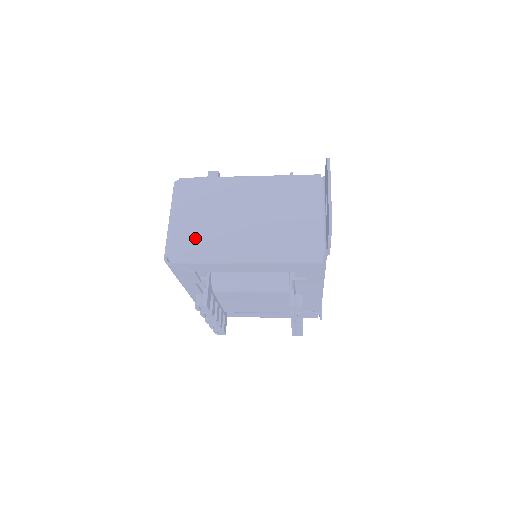
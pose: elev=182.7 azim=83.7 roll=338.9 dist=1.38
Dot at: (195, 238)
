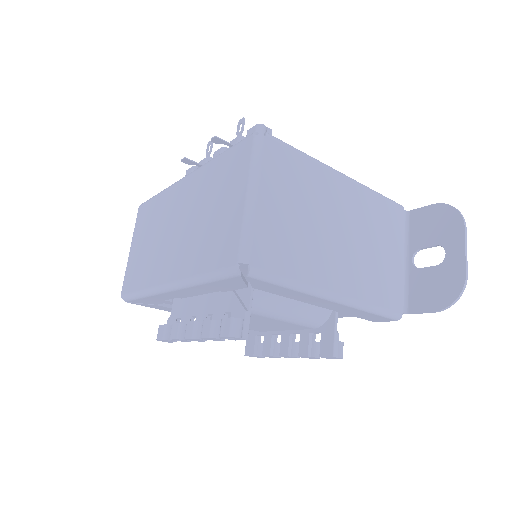
Dot at: (285, 245)
